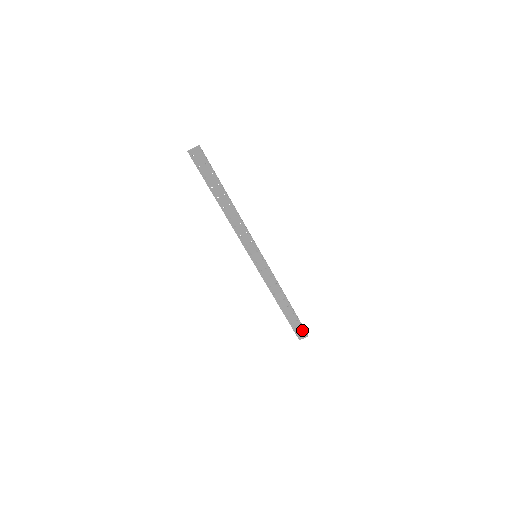
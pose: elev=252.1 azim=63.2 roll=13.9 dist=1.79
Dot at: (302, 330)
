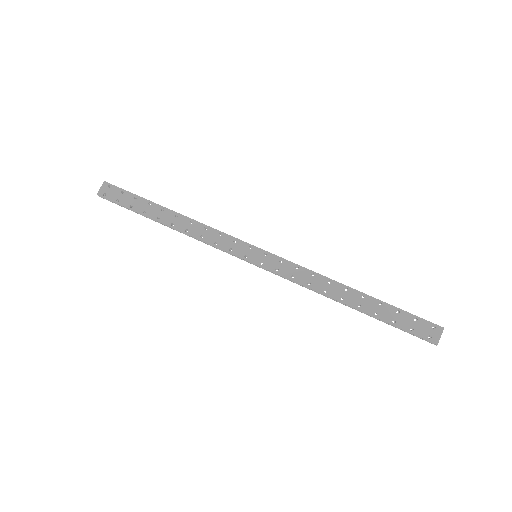
Dot at: (423, 323)
